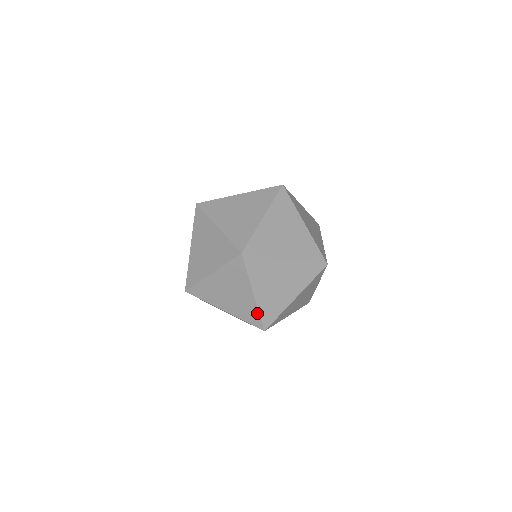
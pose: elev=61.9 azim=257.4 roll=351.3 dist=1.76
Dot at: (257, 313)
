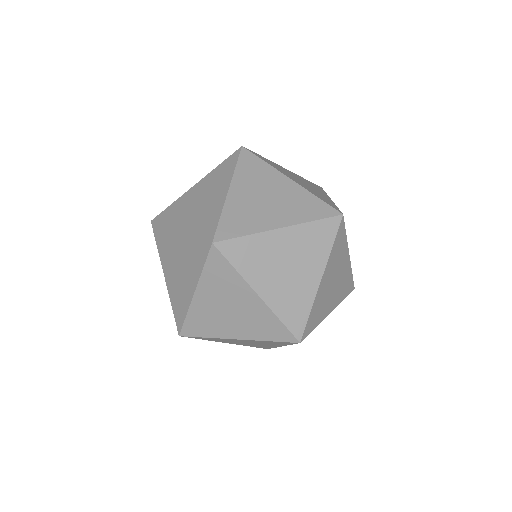
Dot at: (277, 321)
